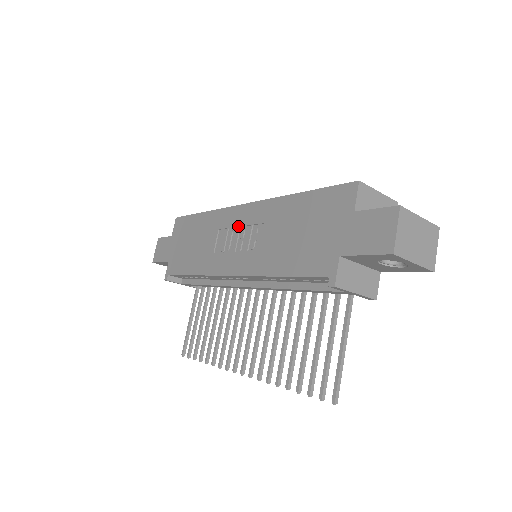
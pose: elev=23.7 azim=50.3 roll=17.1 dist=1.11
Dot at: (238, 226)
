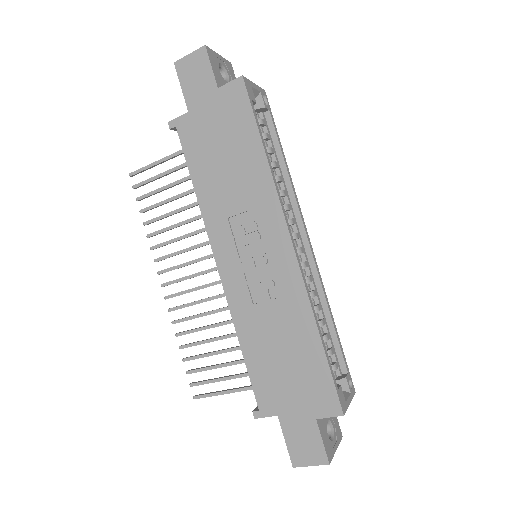
Dot at: (267, 250)
